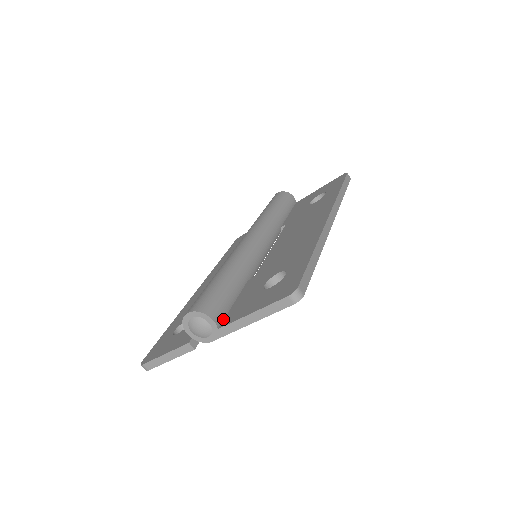
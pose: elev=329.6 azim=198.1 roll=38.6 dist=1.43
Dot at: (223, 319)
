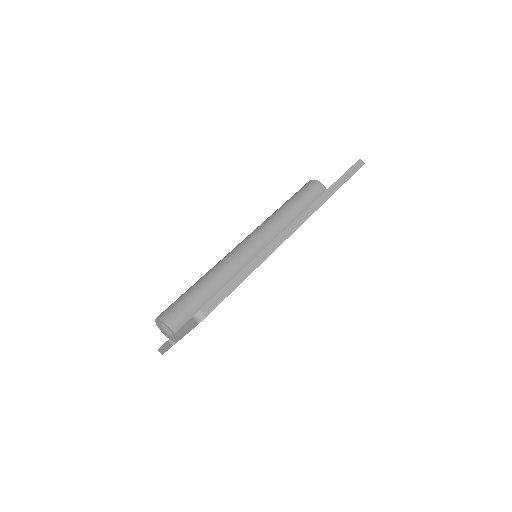
Dot at: (183, 324)
